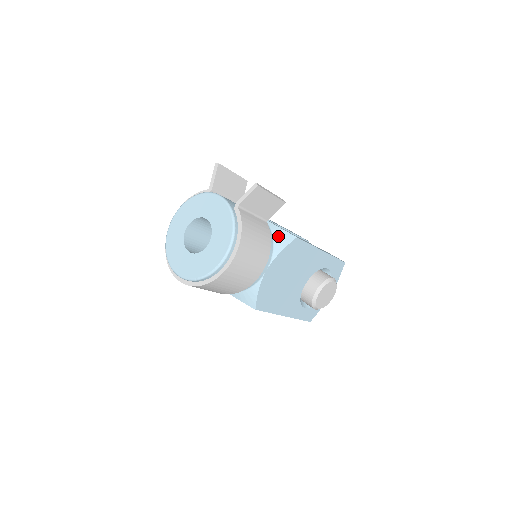
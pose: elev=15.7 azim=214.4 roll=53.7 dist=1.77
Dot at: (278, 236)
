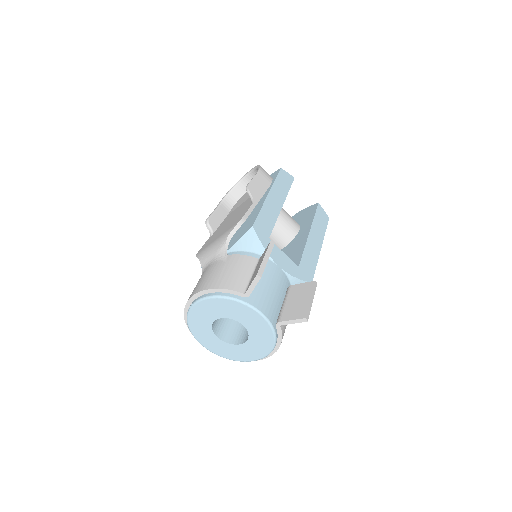
Dot at: occluded
